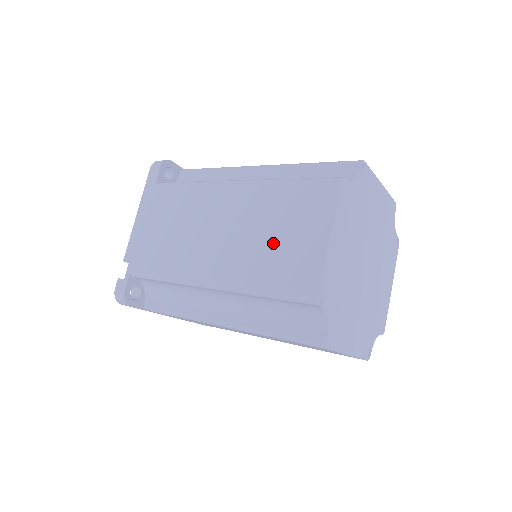
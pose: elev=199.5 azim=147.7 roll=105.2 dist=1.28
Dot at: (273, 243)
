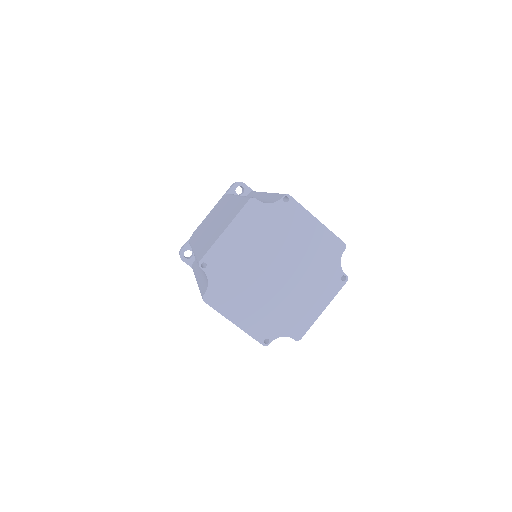
Dot at: occluded
